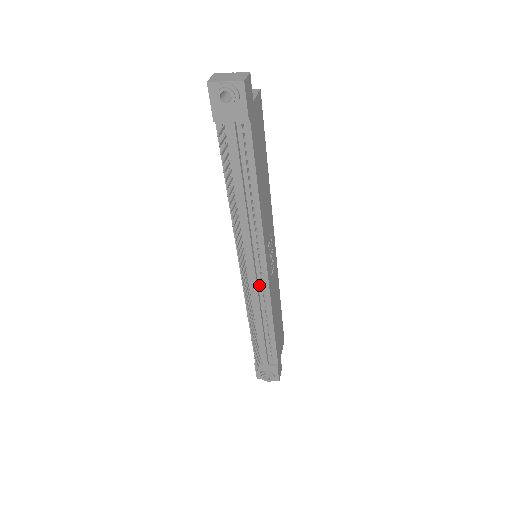
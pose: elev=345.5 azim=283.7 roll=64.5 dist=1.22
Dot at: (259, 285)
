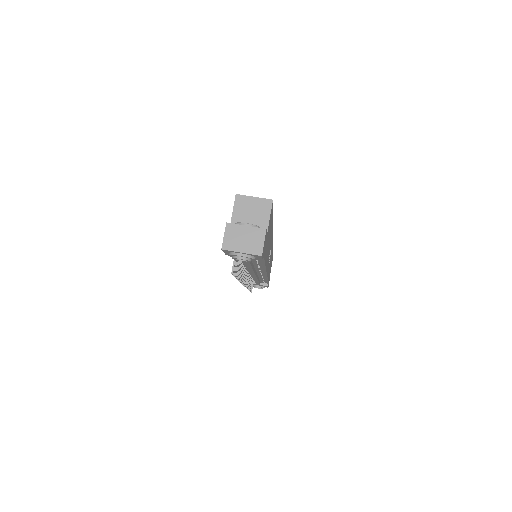
Dot at: (258, 274)
